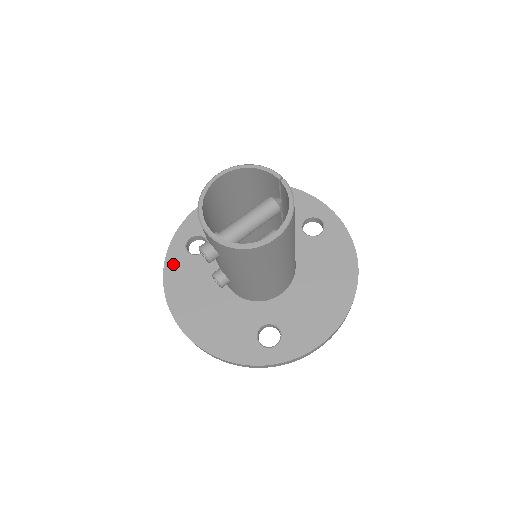
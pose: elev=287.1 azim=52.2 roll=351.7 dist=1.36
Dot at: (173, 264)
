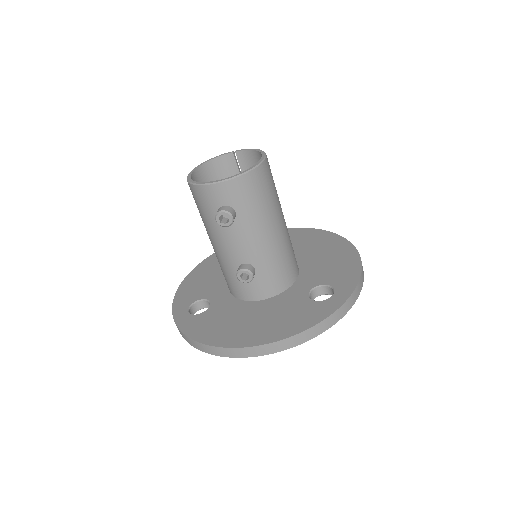
Dot at: (192, 328)
